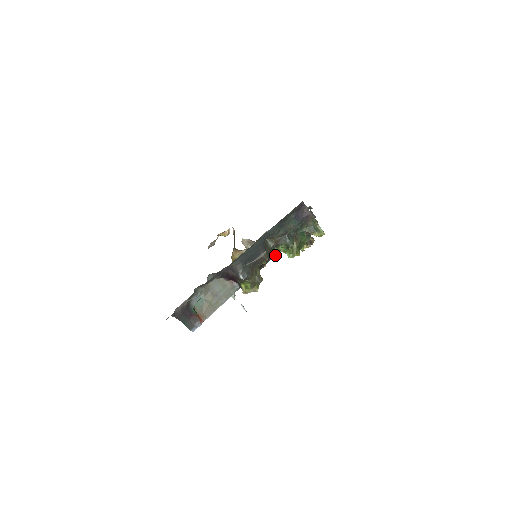
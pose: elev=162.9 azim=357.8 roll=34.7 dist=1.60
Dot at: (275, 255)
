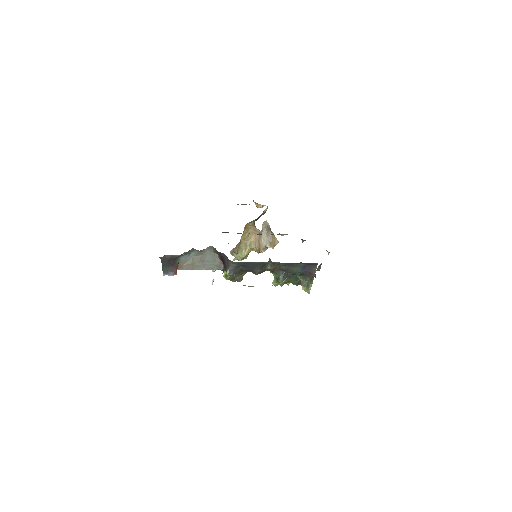
Dot at: (267, 270)
